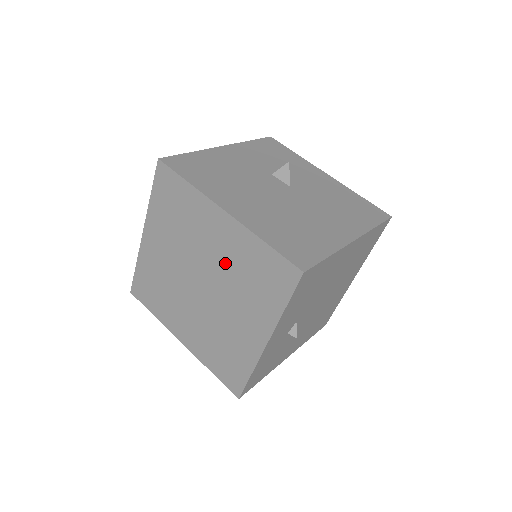
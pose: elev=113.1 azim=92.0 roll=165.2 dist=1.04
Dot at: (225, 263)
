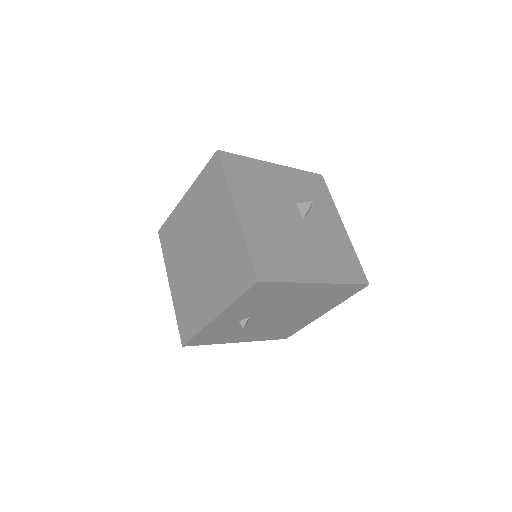
Dot at: (219, 246)
